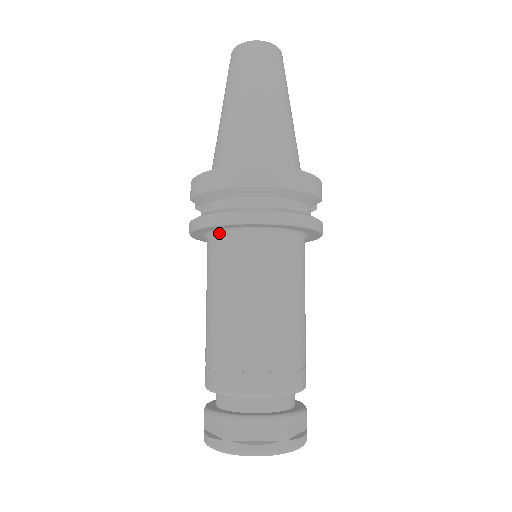
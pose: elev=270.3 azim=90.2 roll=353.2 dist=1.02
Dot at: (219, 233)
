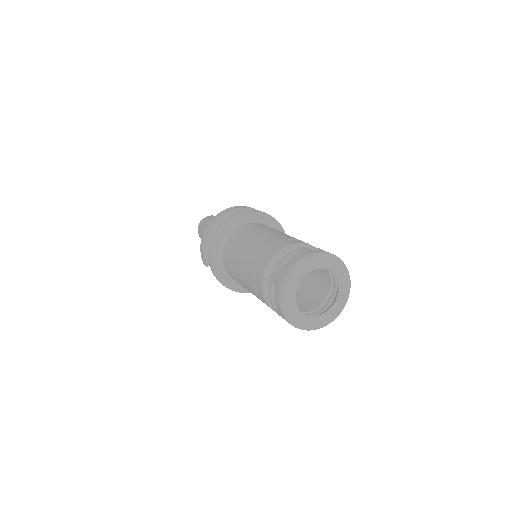
Dot at: (222, 251)
